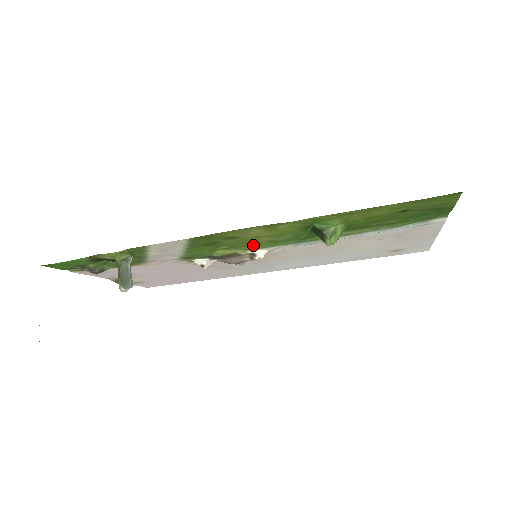
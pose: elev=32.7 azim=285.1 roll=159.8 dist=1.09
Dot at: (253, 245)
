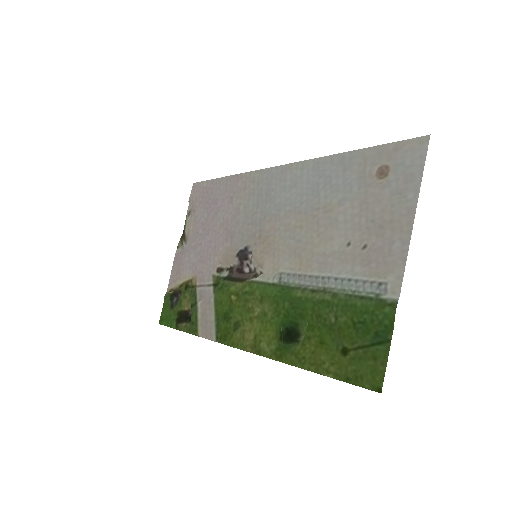
Dot at: (250, 293)
